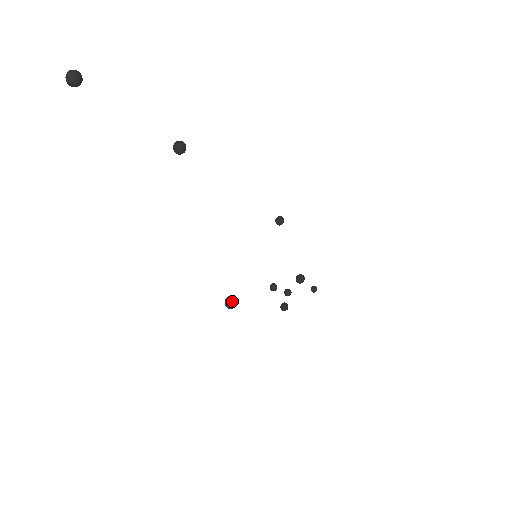
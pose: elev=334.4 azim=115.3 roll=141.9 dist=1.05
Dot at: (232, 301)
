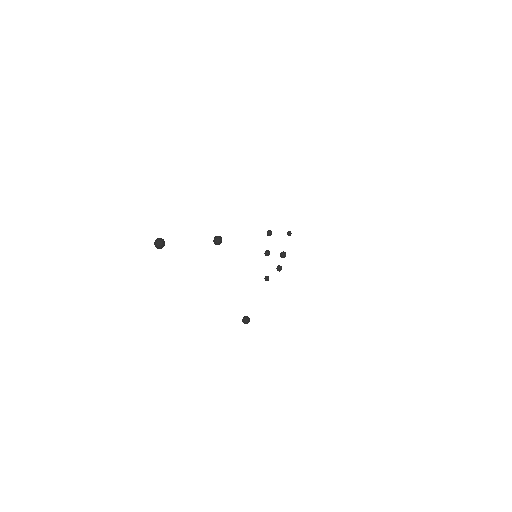
Dot at: (247, 321)
